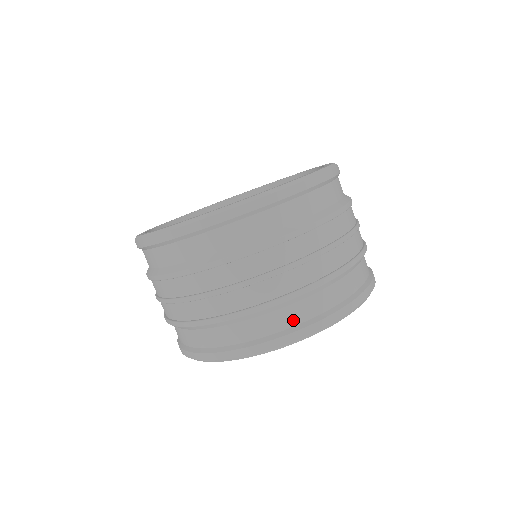
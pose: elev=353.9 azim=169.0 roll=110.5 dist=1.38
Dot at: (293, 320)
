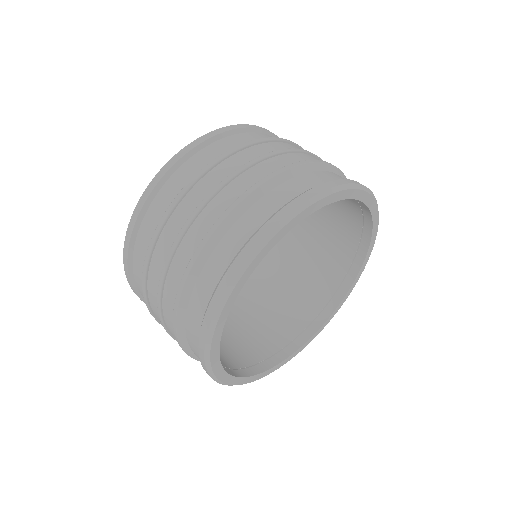
Dot at: (238, 242)
